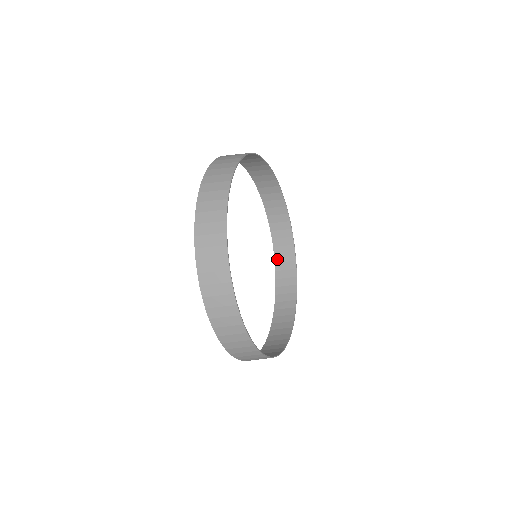
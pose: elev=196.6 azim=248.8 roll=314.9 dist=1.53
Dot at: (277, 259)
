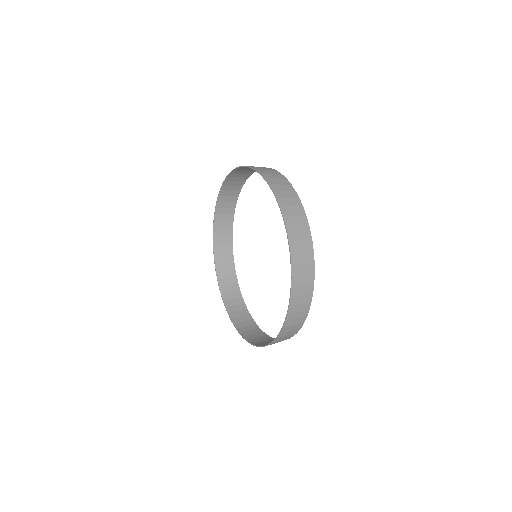
Dot at: (216, 232)
